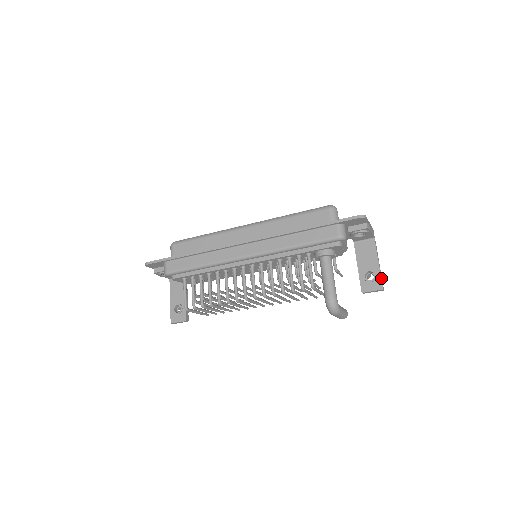
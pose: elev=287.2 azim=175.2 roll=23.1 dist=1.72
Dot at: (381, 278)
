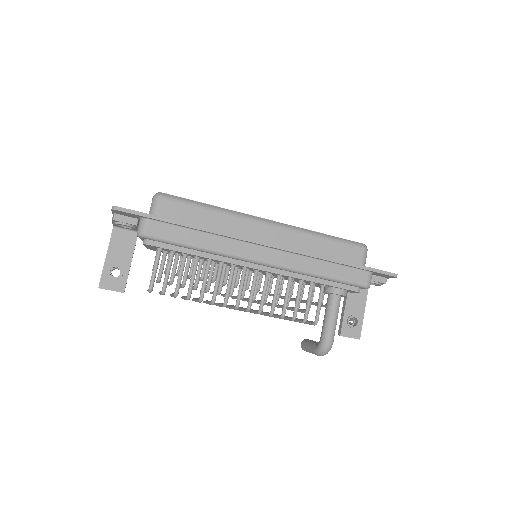
Dot at: occluded
